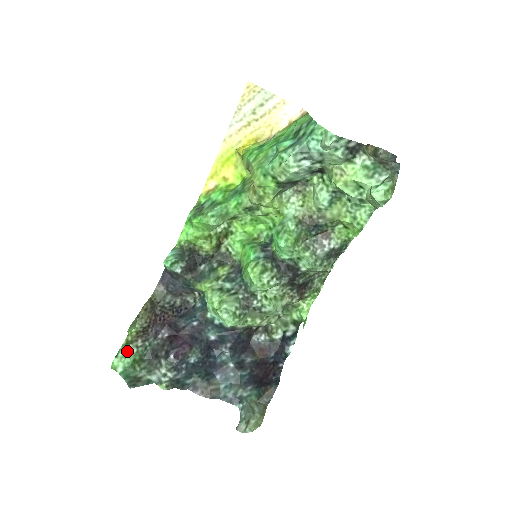
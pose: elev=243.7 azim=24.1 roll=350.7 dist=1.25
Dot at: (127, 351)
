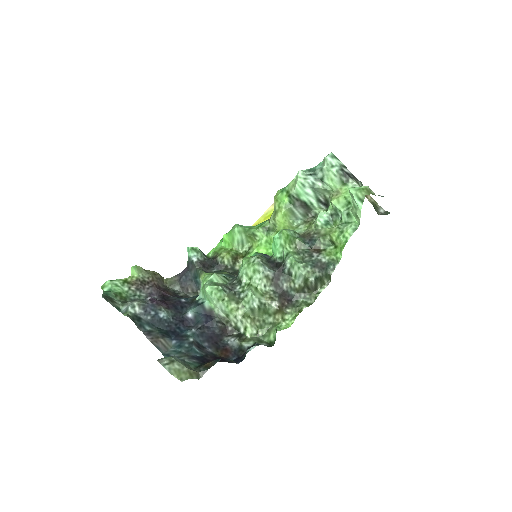
Dot at: (121, 285)
